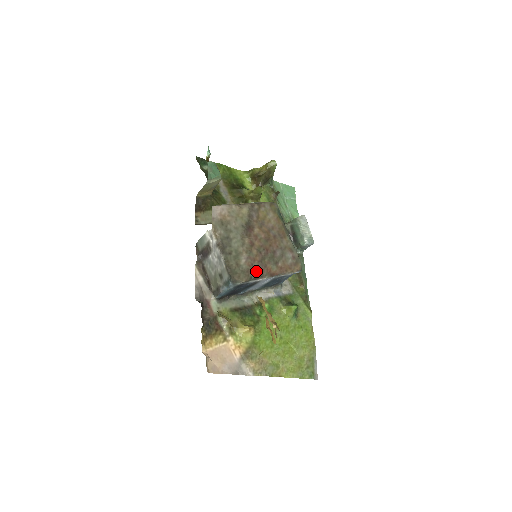
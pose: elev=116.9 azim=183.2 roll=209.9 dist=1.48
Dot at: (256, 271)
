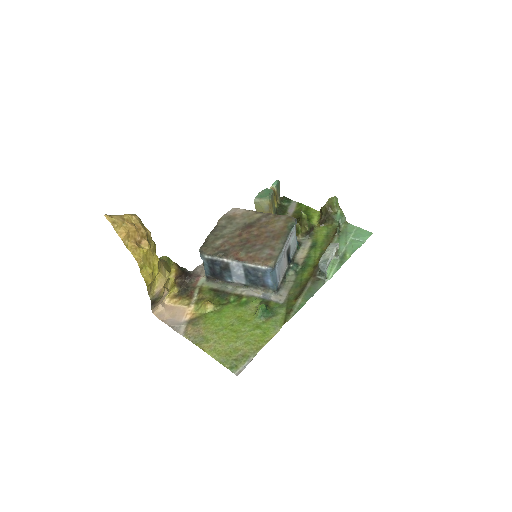
Dot at: (224, 251)
